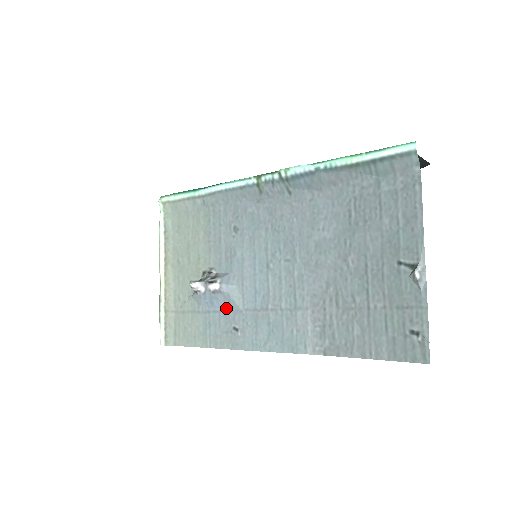
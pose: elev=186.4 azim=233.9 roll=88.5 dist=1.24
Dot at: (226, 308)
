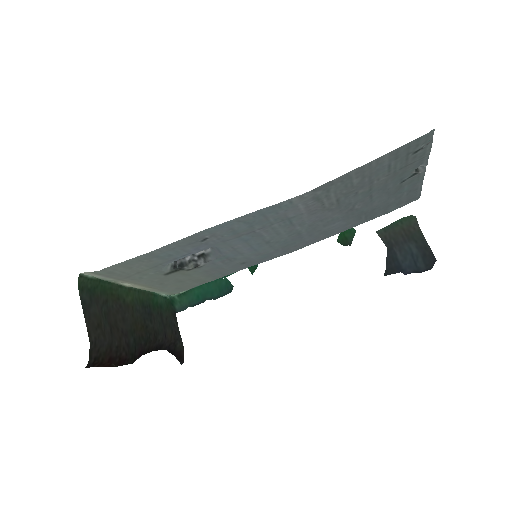
Dot at: occluded
